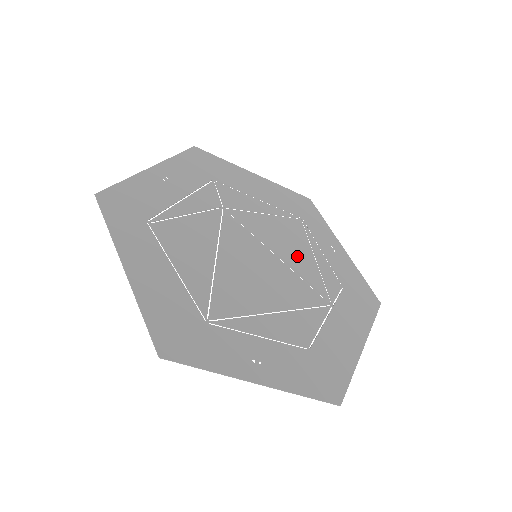
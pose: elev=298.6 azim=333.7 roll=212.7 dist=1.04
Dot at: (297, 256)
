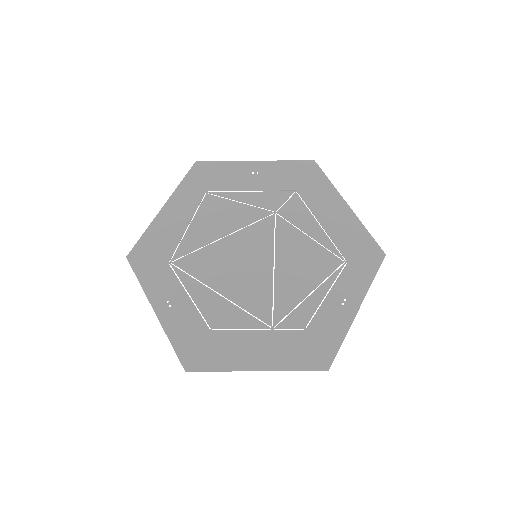
Dot at: (294, 280)
